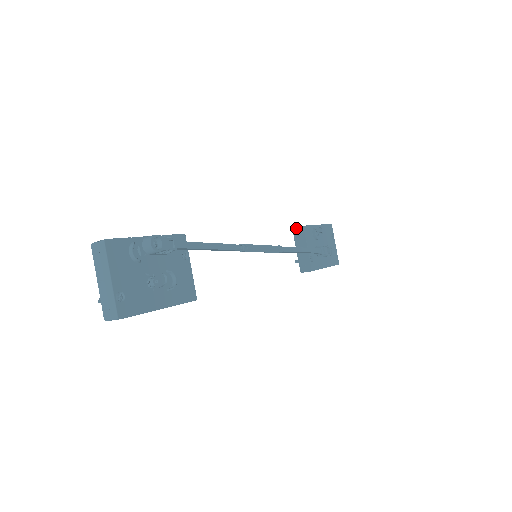
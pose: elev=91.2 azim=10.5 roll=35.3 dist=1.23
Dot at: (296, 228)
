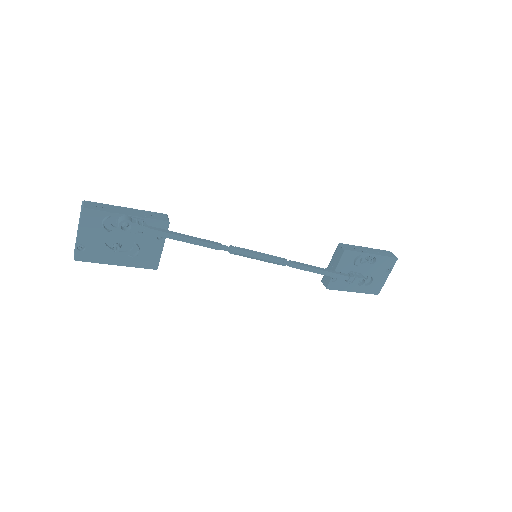
Dot at: (340, 246)
